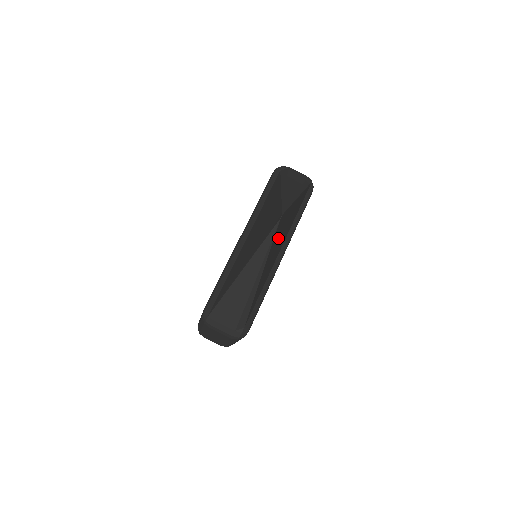
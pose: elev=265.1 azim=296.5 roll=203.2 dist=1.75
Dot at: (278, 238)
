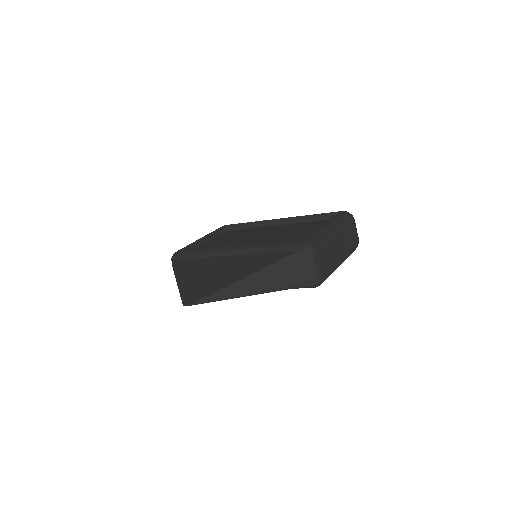
Dot at: occluded
